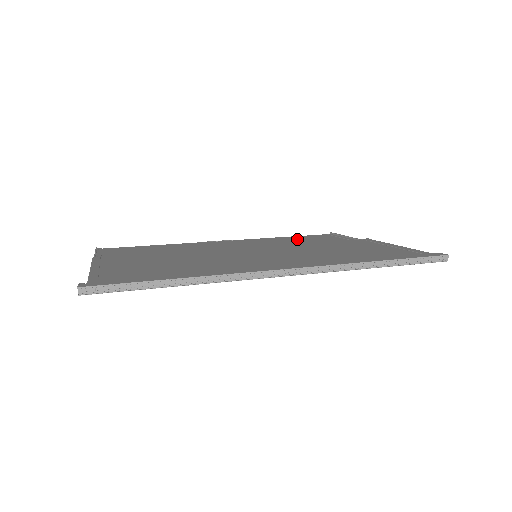
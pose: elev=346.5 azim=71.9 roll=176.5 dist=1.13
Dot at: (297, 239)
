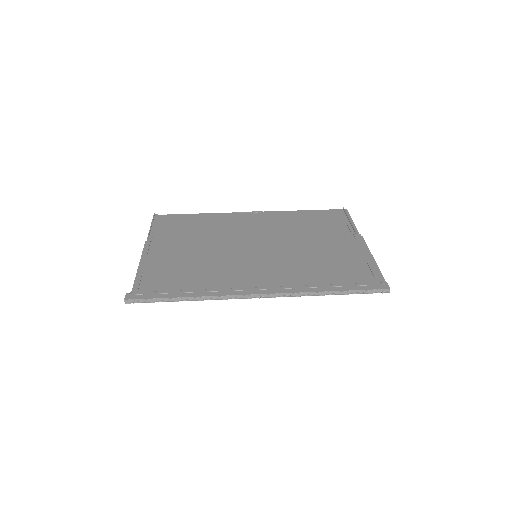
Dot at: (308, 219)
